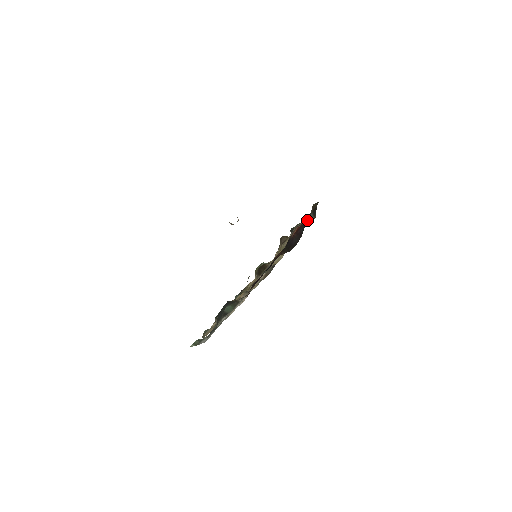
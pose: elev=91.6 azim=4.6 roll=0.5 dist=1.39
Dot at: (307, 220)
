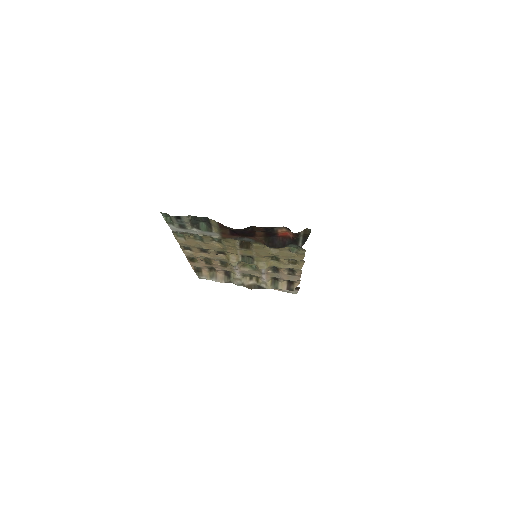
Dot at: (294, 233)
